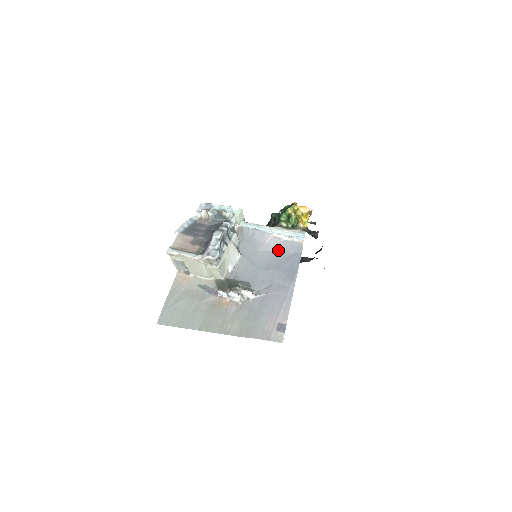
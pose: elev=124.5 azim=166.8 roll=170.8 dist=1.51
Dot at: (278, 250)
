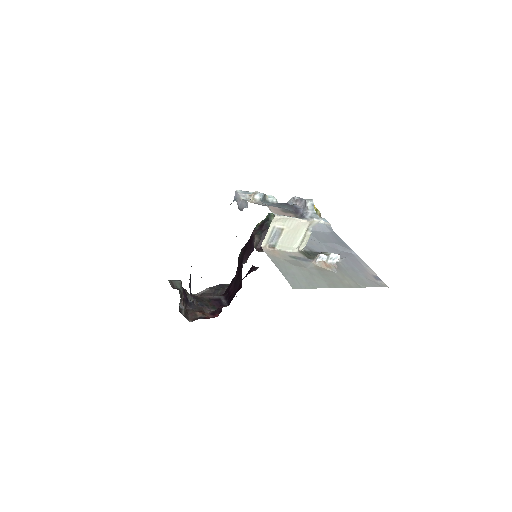
Dot at: (318, 230)
